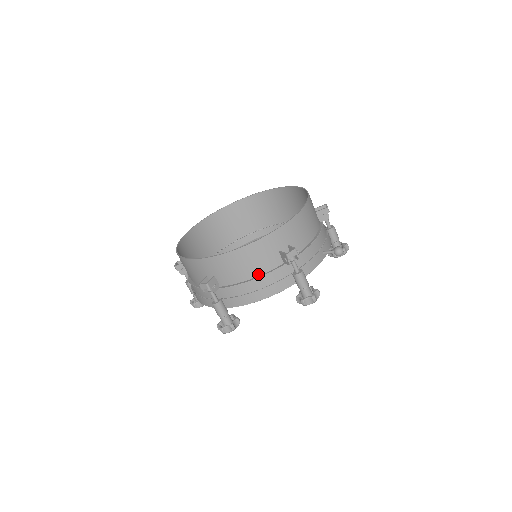
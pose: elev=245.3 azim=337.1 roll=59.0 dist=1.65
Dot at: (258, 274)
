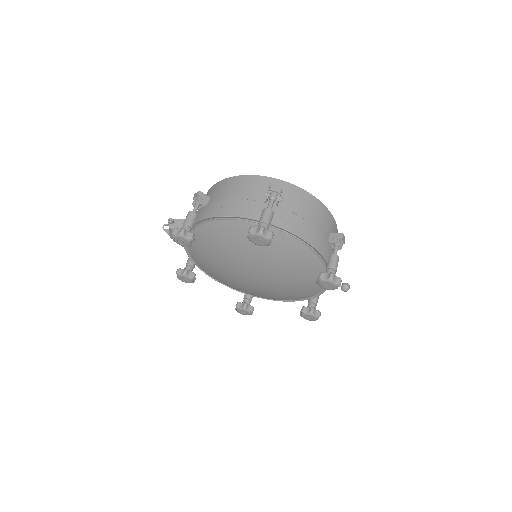
Dot at: (314, 226)
